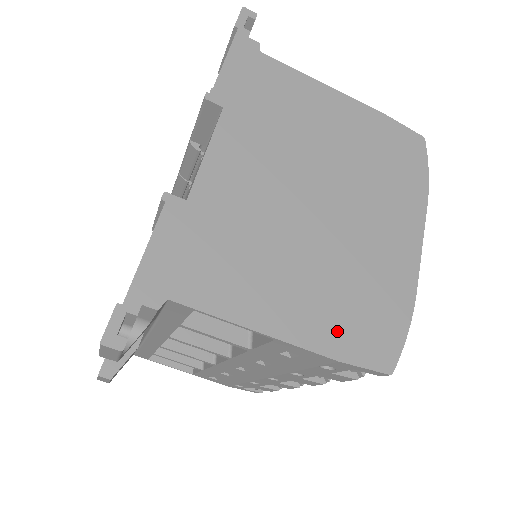
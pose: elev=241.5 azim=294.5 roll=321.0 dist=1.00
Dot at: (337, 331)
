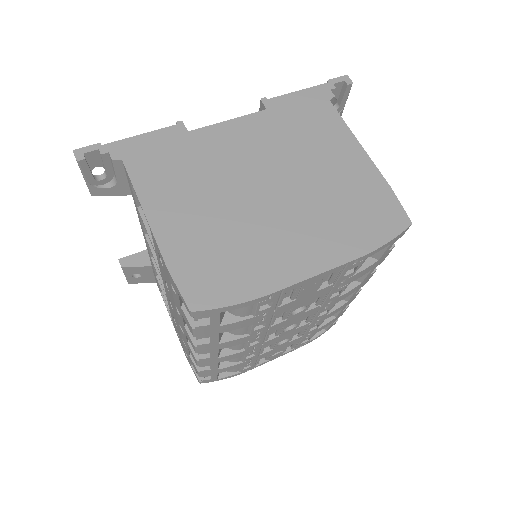
Dot at: (188, 256)
